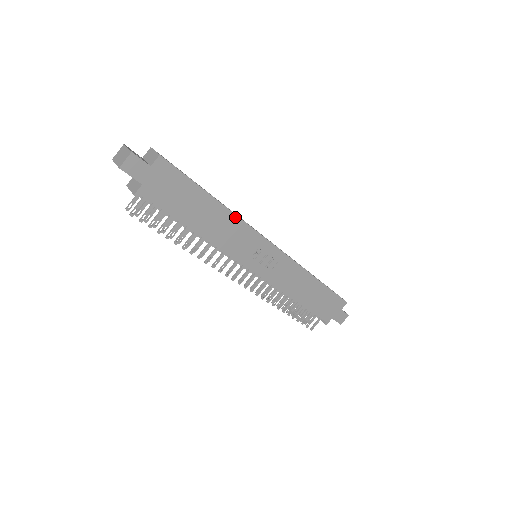
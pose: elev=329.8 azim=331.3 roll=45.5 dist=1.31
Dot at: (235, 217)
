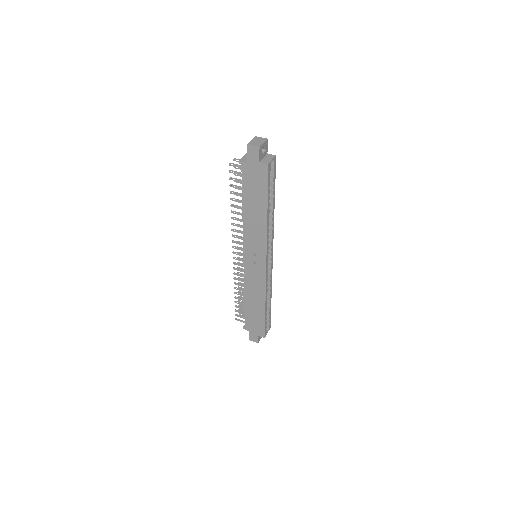
Dot at: (266, 229)
